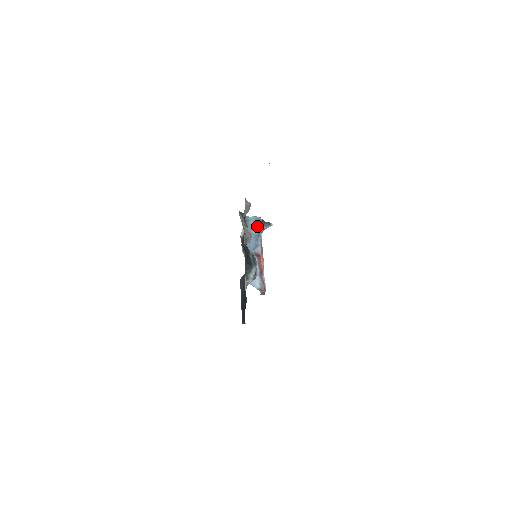
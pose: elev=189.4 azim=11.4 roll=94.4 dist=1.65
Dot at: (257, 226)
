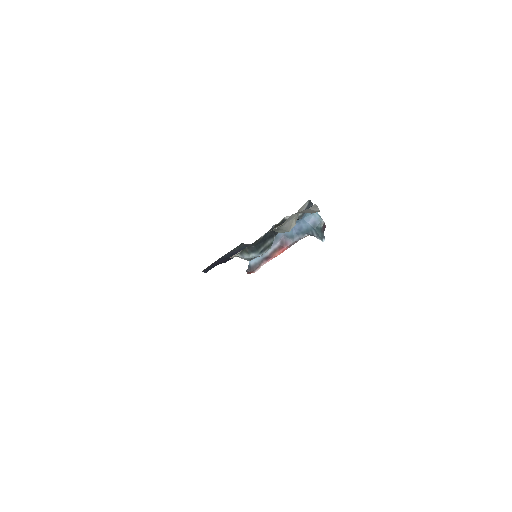
Dot at: (312, 226)
